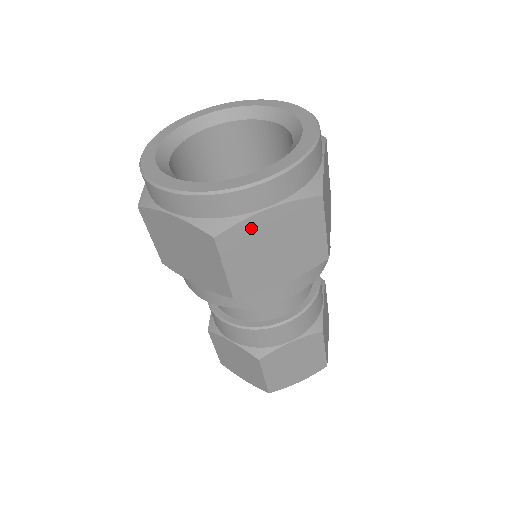
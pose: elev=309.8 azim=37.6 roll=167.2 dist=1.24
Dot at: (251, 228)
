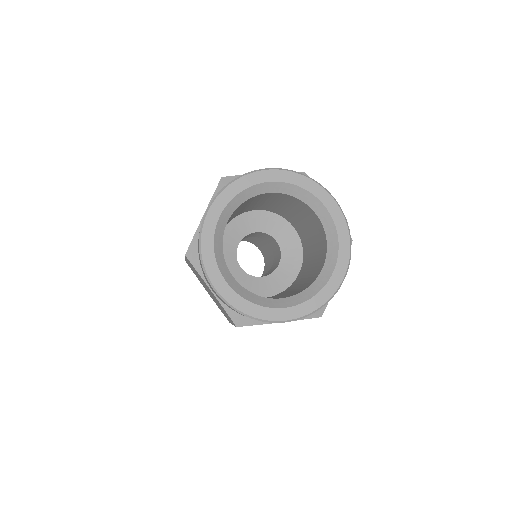
Dot at: occluded
